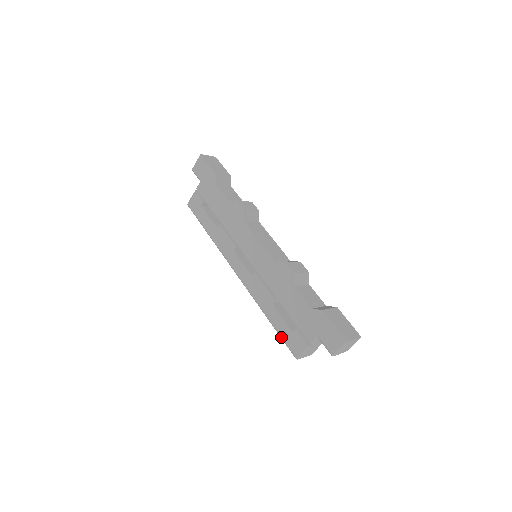
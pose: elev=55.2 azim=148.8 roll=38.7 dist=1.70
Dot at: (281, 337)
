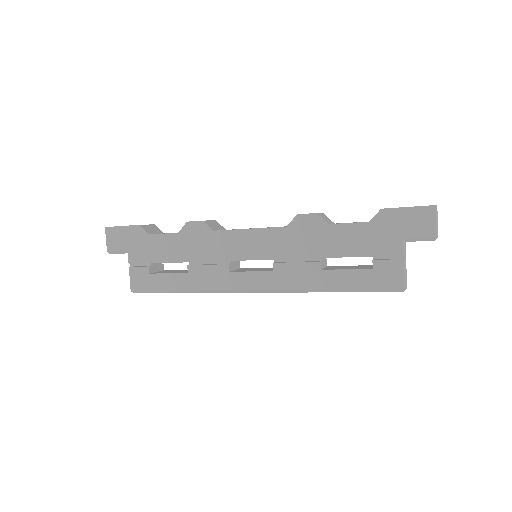
Dot at: (366, 289)
